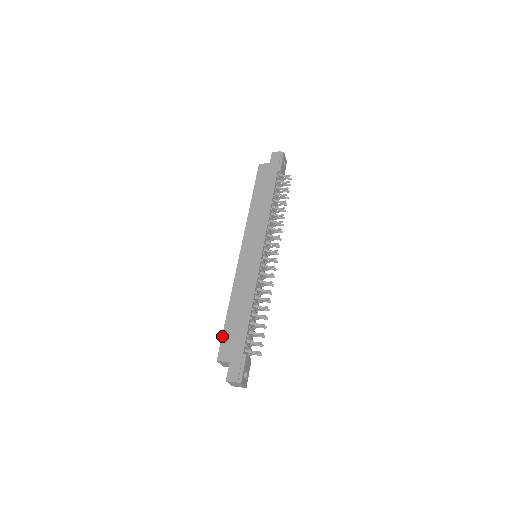
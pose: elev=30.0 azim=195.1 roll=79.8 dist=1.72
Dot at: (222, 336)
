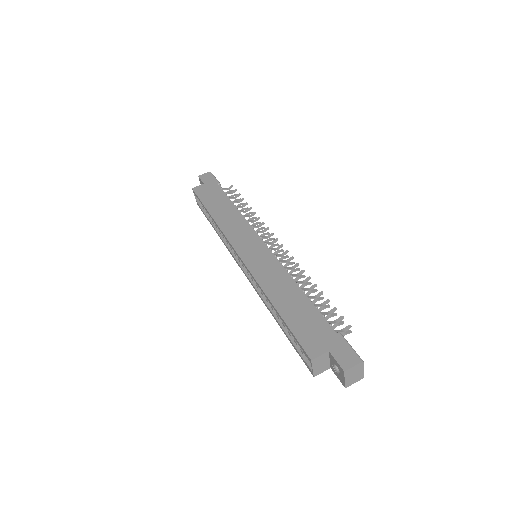
Dot at: (293, 333)
